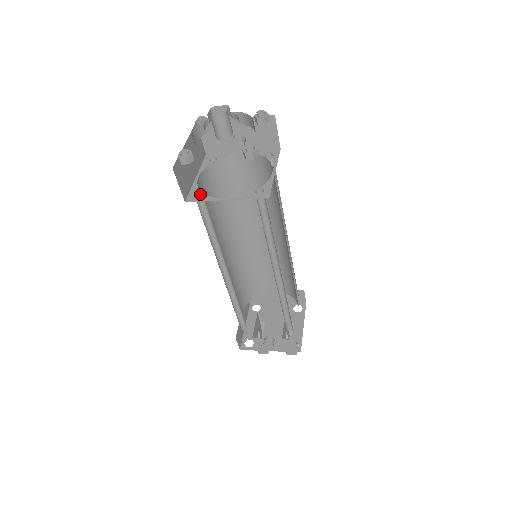
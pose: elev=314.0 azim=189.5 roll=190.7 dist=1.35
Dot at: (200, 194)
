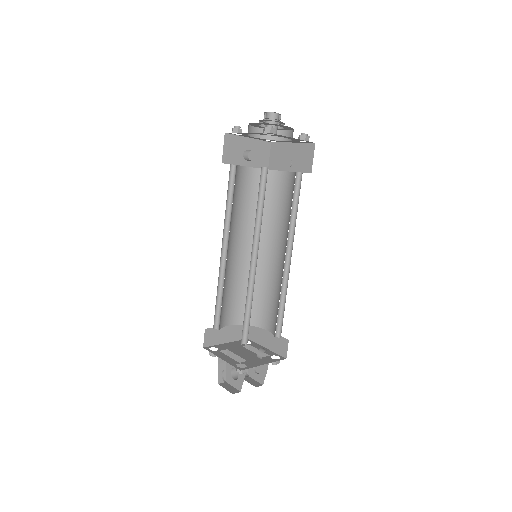
Dot at: (262, 169)
